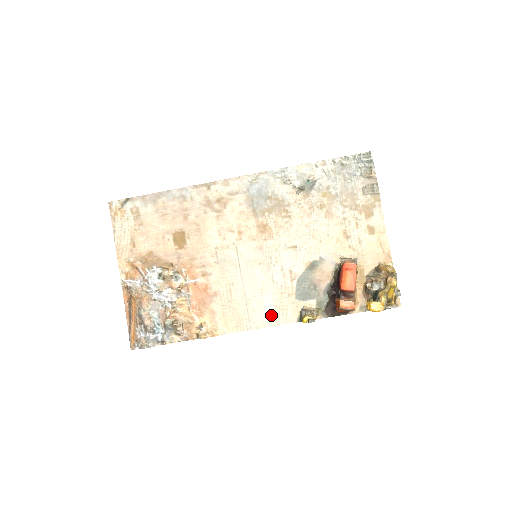
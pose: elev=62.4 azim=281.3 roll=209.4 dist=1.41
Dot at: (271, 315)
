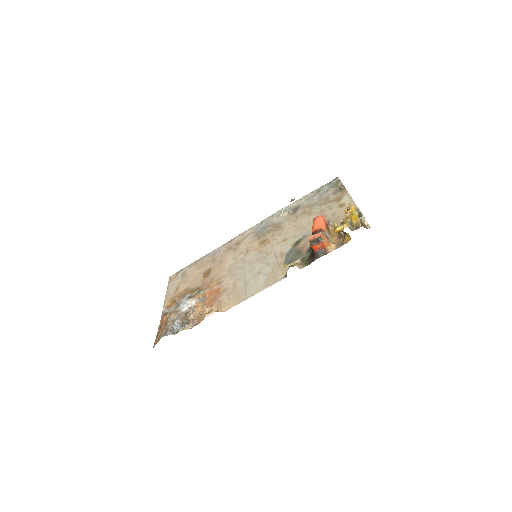
Dot at: (264, 283)
